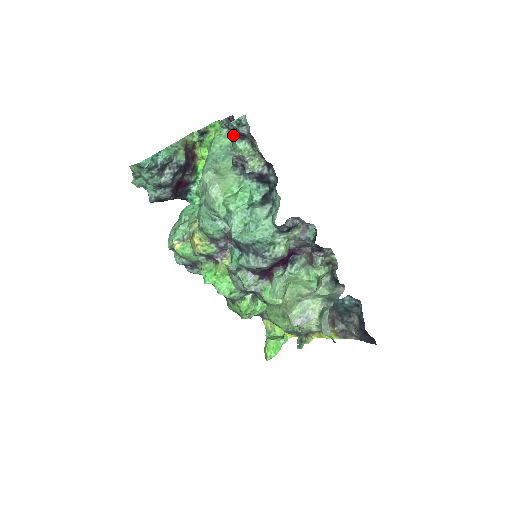
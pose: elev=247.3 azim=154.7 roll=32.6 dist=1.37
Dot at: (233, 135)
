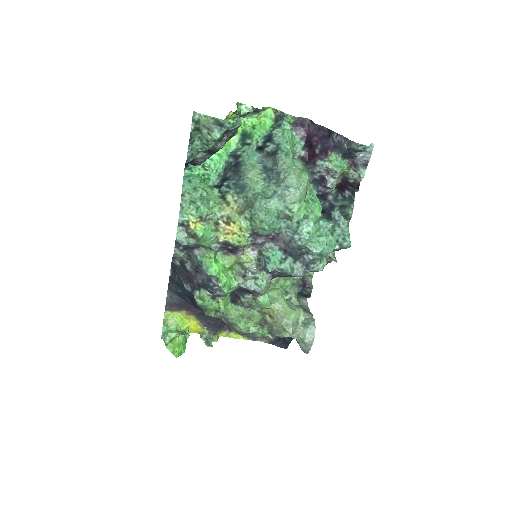
Dot at: (344, 151)
